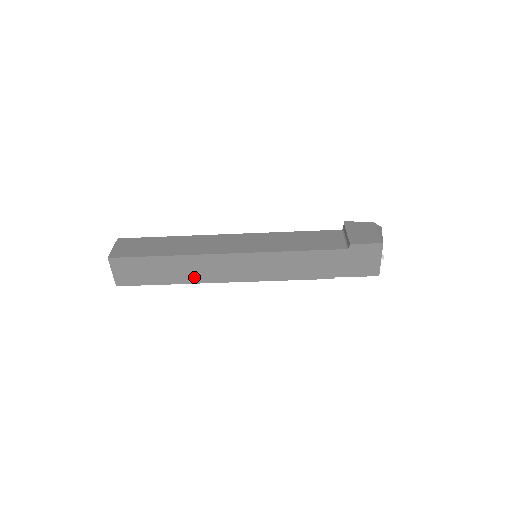
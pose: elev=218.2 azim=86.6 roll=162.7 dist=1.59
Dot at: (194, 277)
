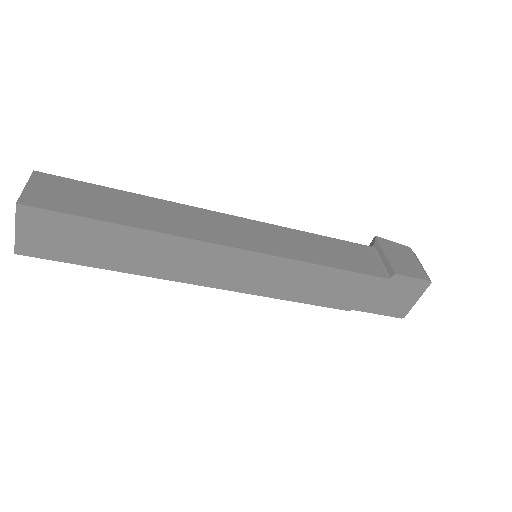
Dot at: (160, 268)
